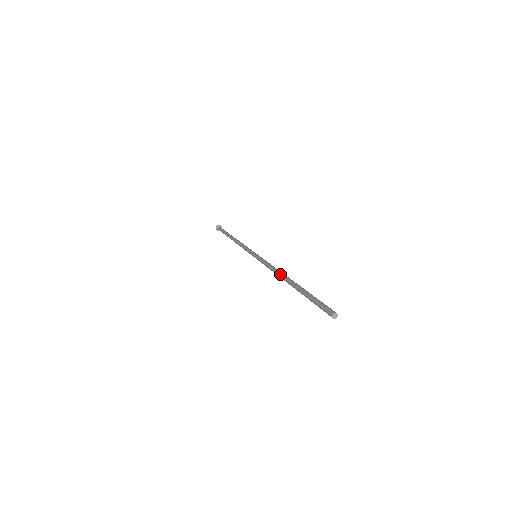
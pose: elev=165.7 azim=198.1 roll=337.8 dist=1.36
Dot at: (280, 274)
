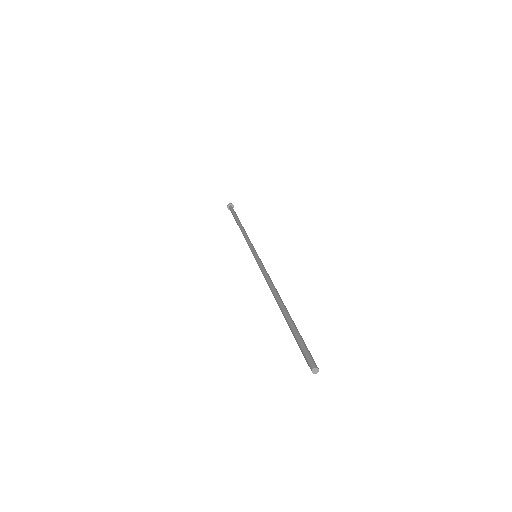
Dot at: (273, 290)
